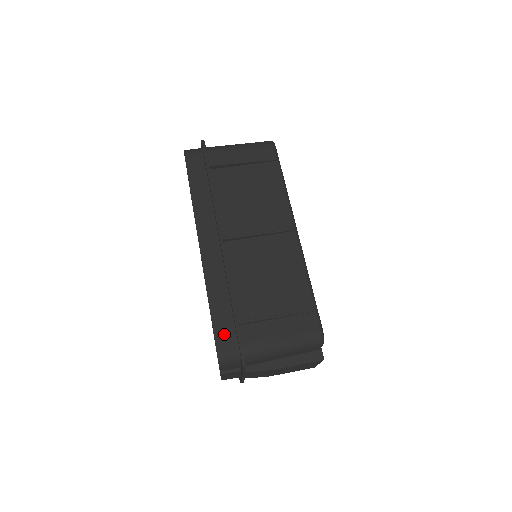
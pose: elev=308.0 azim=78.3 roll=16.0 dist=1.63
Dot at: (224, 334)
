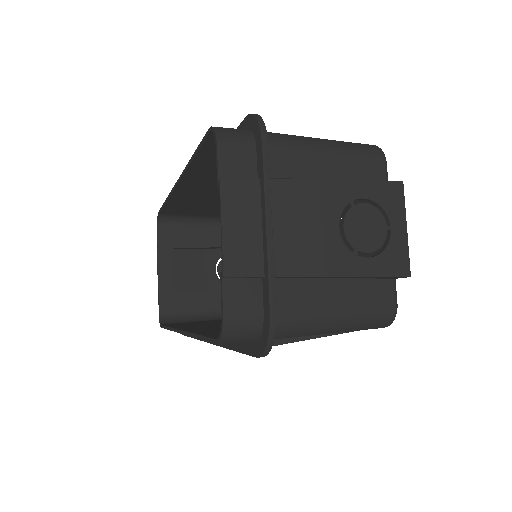
Dot at: occluded
